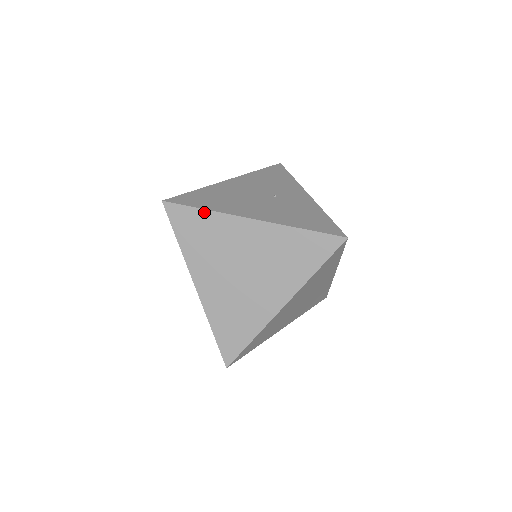
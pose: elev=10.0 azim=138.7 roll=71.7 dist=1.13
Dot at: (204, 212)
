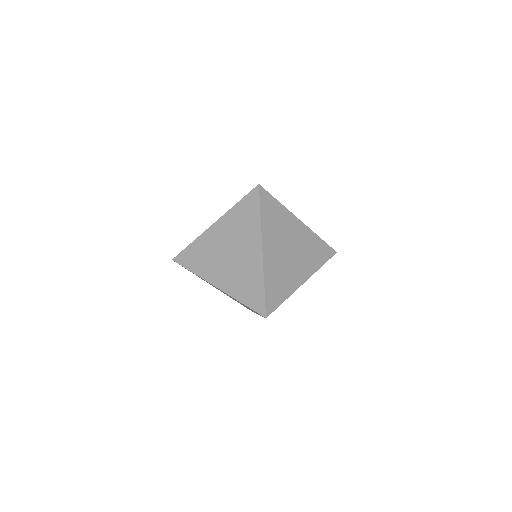
Dot at: (279, 204)
